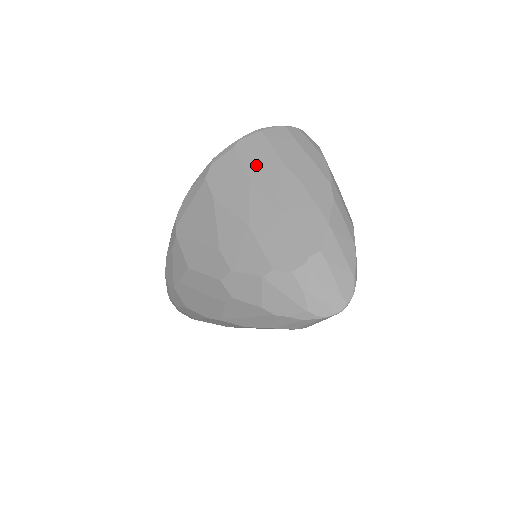
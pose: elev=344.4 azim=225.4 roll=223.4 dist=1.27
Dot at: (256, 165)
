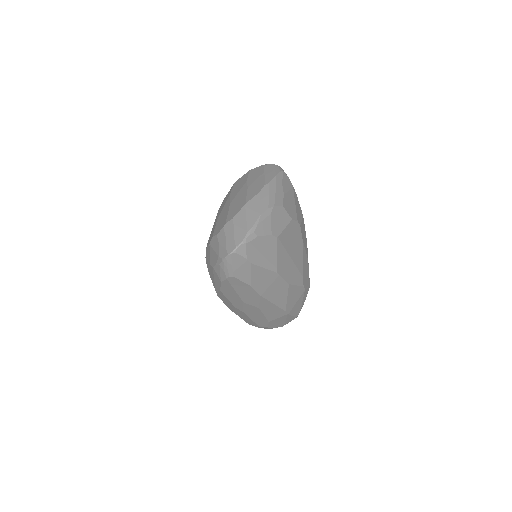
Dot at: (236, 188)
